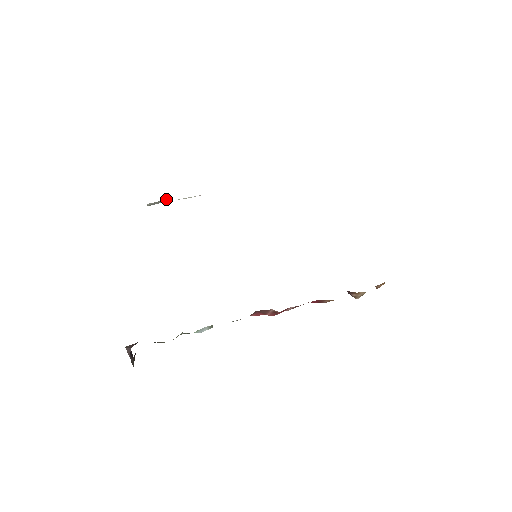
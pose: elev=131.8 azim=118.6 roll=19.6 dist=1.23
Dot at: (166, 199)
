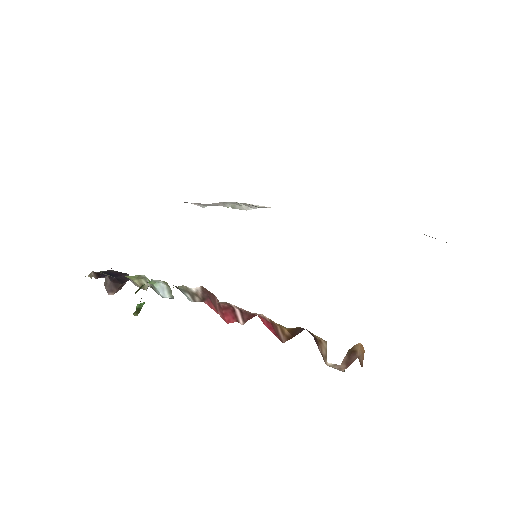
Dot at: (247, 206)
